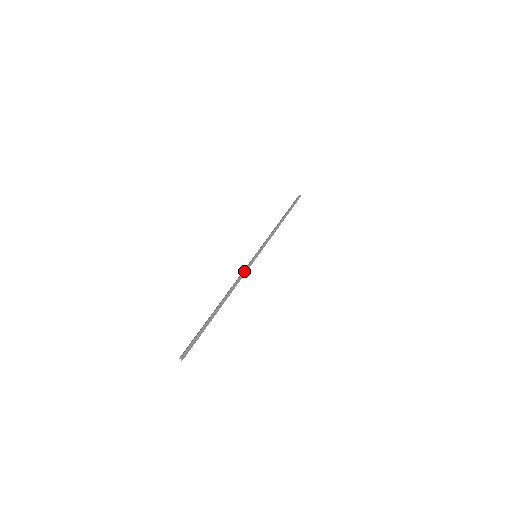
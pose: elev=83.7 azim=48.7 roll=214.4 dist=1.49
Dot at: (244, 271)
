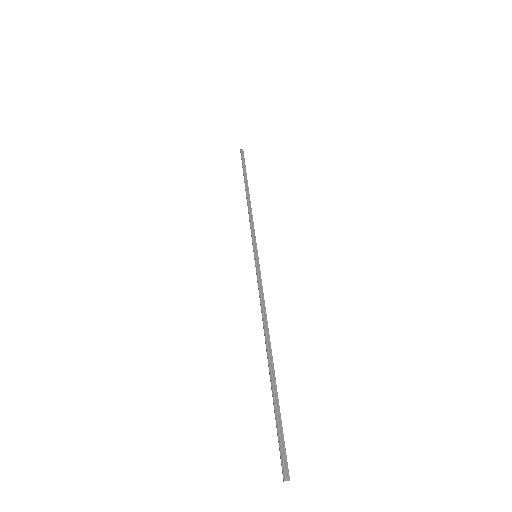
Dot at: (259, 286)
